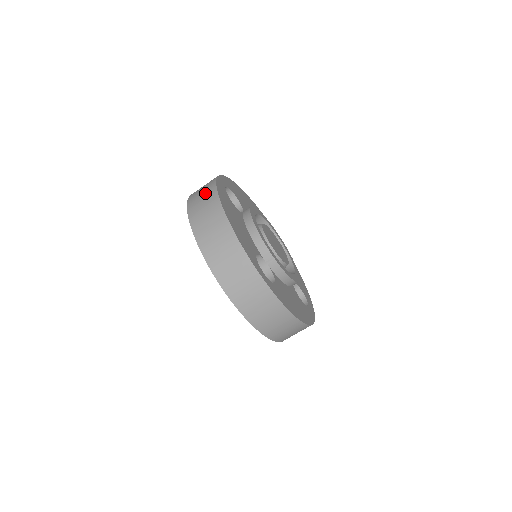
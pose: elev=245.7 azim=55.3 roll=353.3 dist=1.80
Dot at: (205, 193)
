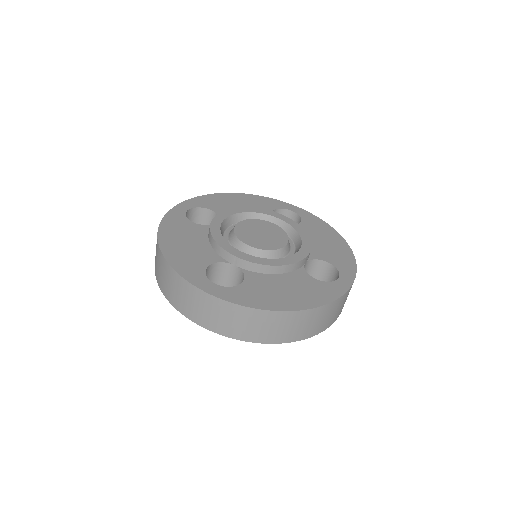
Dot at: occluded
